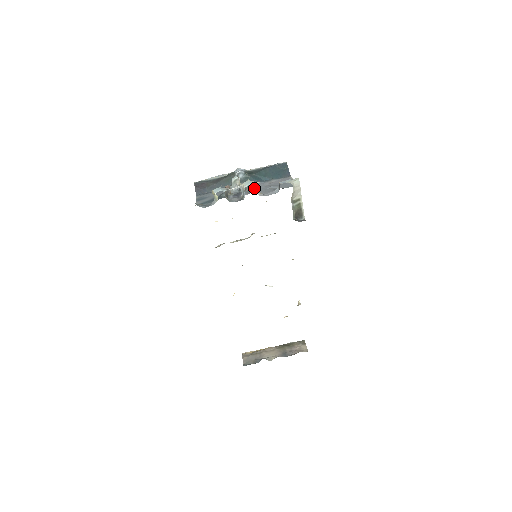
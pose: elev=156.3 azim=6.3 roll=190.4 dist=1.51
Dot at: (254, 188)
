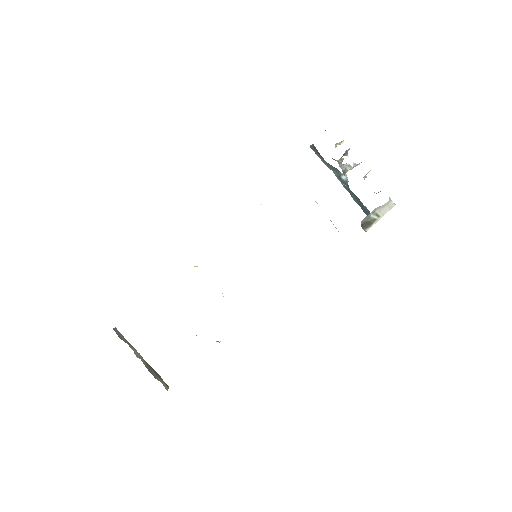
Dot at: occluded
